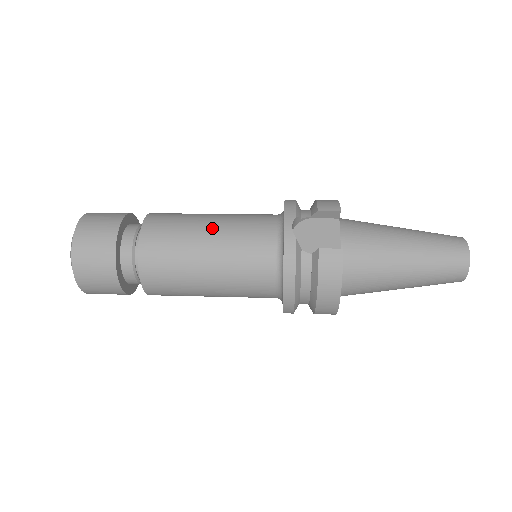
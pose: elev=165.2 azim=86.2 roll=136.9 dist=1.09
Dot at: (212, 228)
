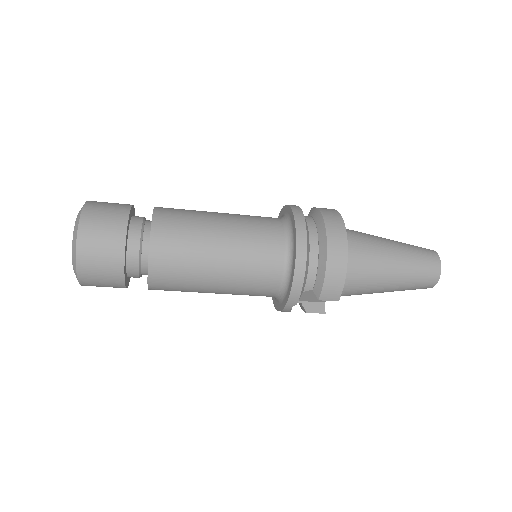
Dot at: occluded
